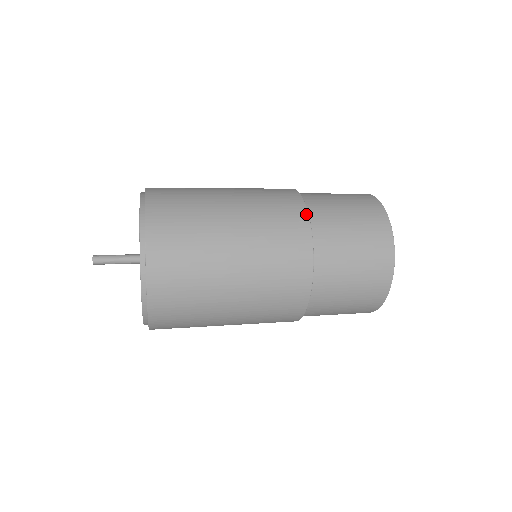
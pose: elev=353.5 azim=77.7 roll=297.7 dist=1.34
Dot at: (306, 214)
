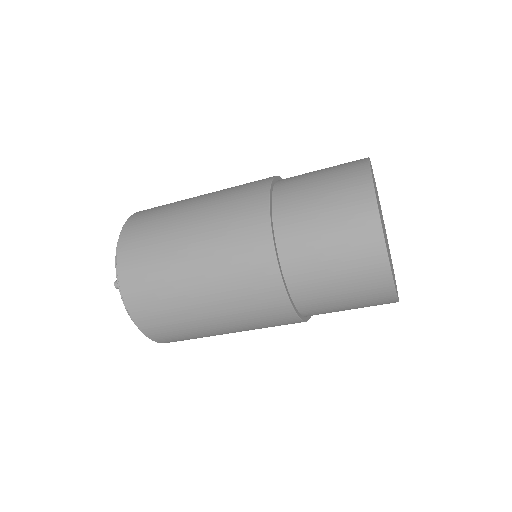
Dot at: occluded
